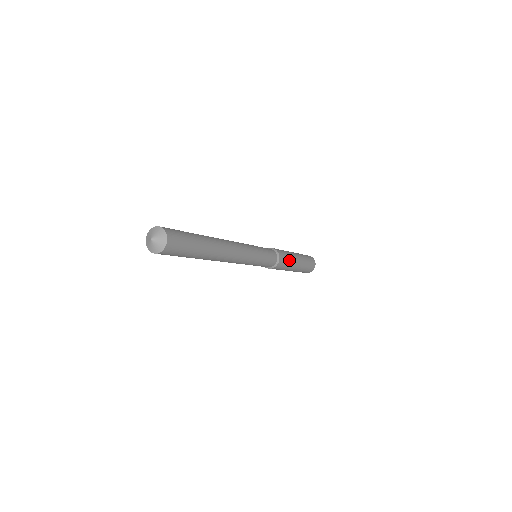
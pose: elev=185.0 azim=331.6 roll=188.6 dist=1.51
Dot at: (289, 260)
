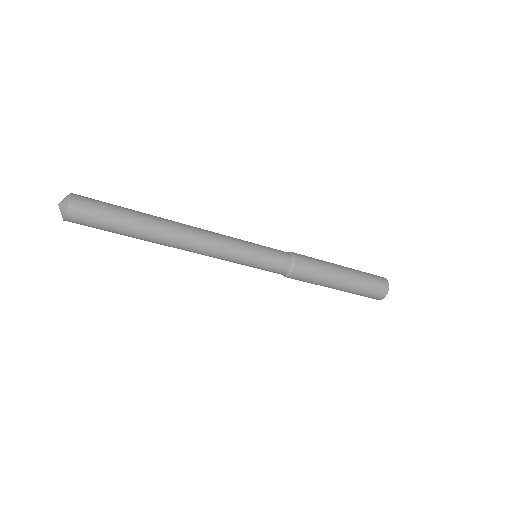
Dot at: (319, 270)
